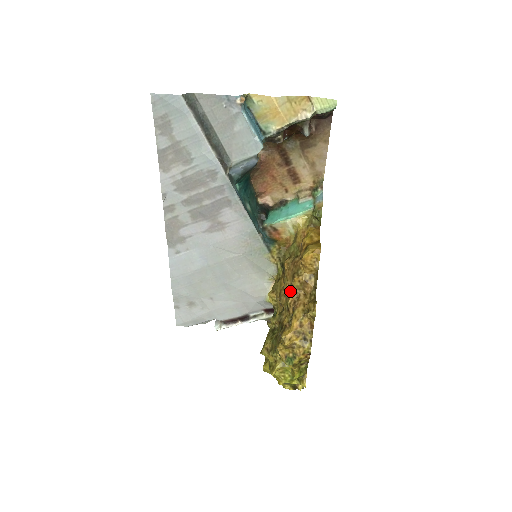
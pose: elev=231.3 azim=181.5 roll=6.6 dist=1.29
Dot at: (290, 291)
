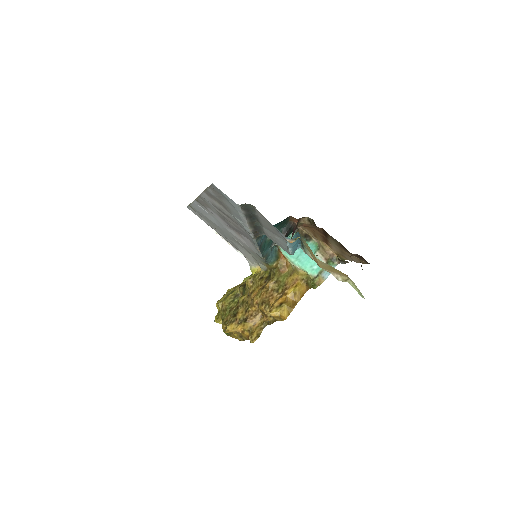
Dot at: (255, 306)
